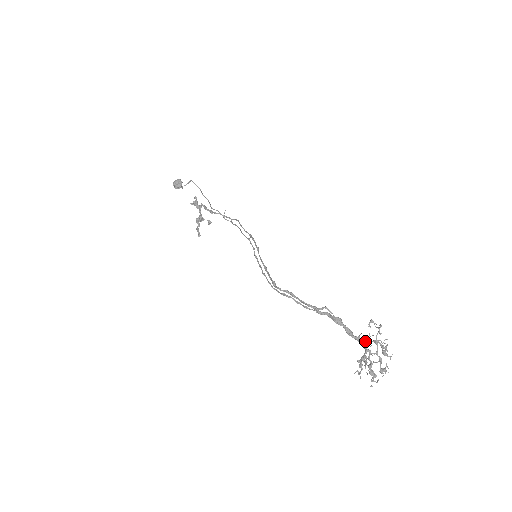
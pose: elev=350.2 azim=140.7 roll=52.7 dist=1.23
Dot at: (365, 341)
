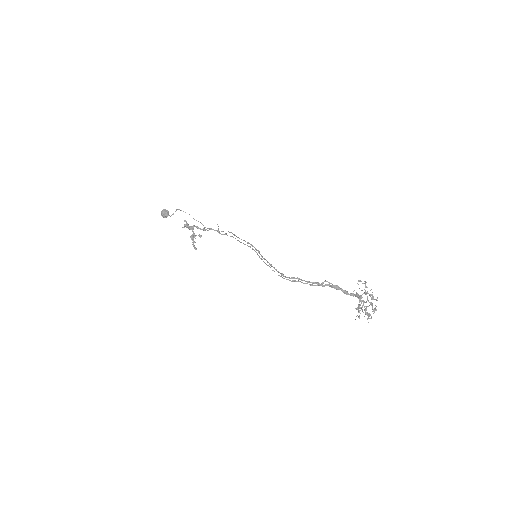
Dot at: (358, 295)
